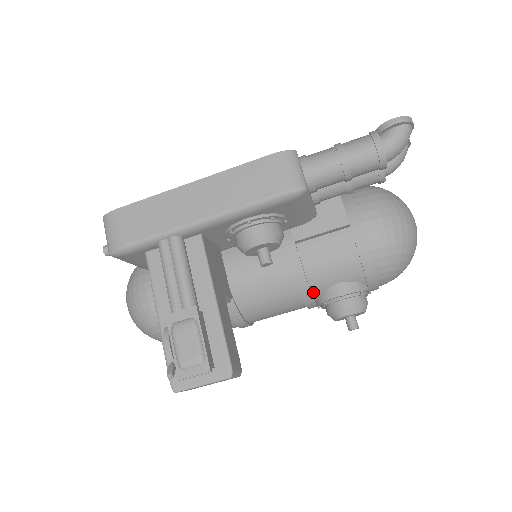
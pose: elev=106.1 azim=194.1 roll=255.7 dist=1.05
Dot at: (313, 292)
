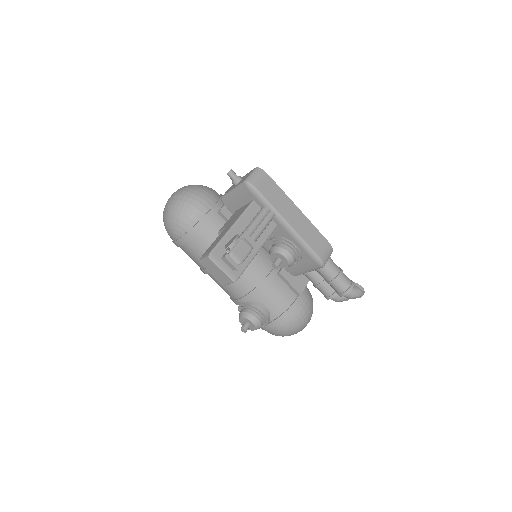
Dot at: (254, 297)
